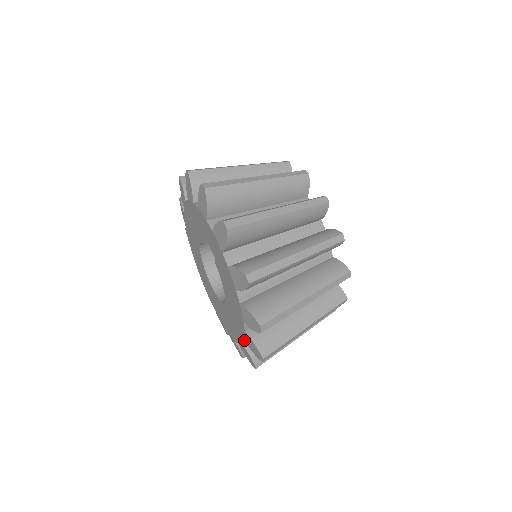
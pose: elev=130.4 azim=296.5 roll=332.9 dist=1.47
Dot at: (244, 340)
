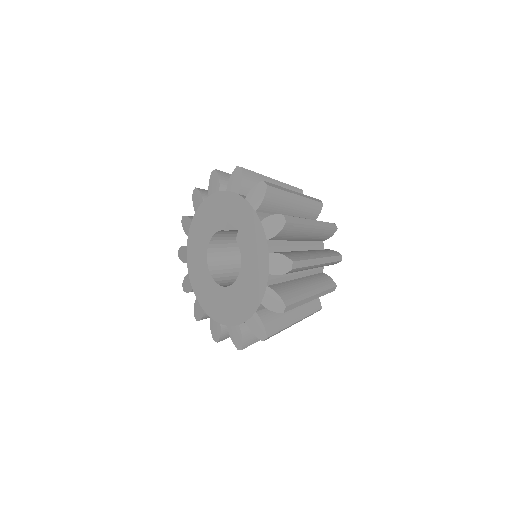
Dot at: (261, 302)
